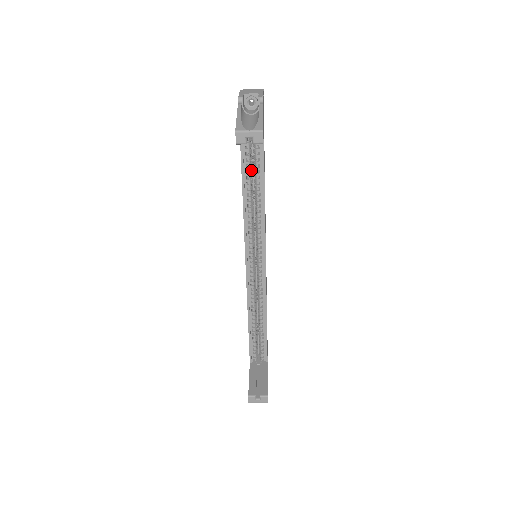
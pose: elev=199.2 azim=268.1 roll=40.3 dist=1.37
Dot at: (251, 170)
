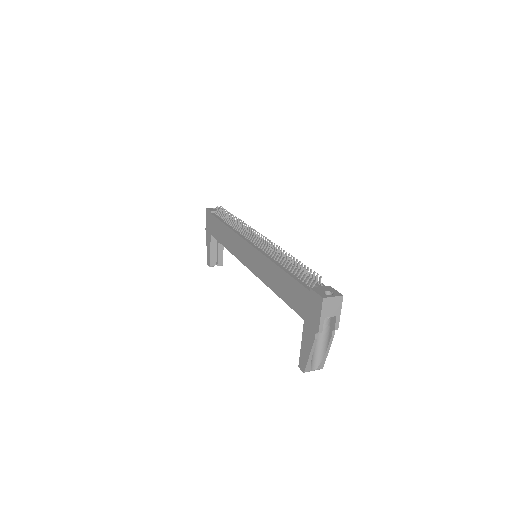
Dot at: occluded
